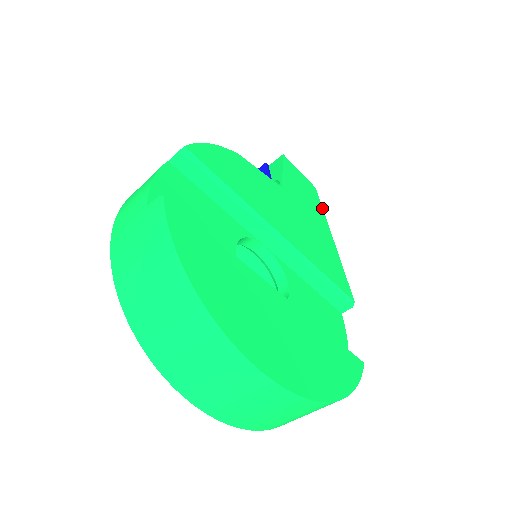
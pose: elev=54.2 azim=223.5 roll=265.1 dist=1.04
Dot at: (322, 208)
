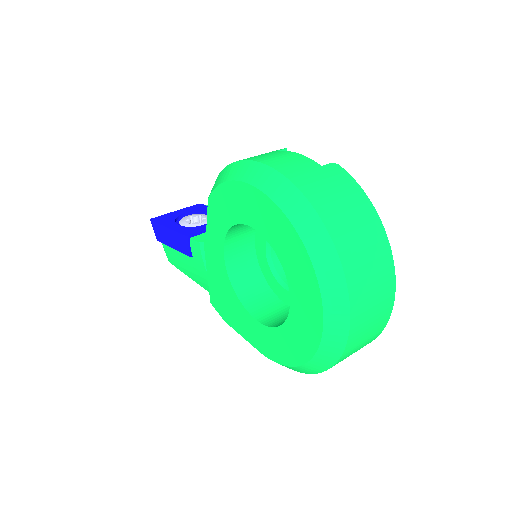
Dot at: occluded
